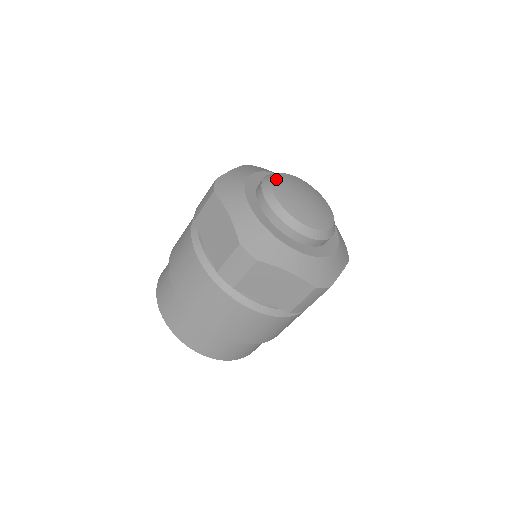
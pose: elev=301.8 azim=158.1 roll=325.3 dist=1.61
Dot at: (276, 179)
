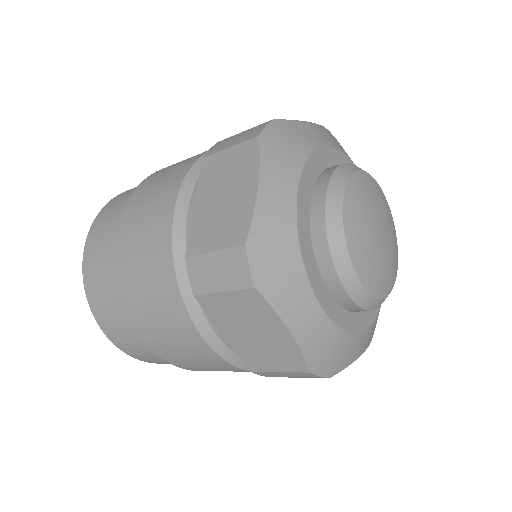
Dot at: (349, 224)
